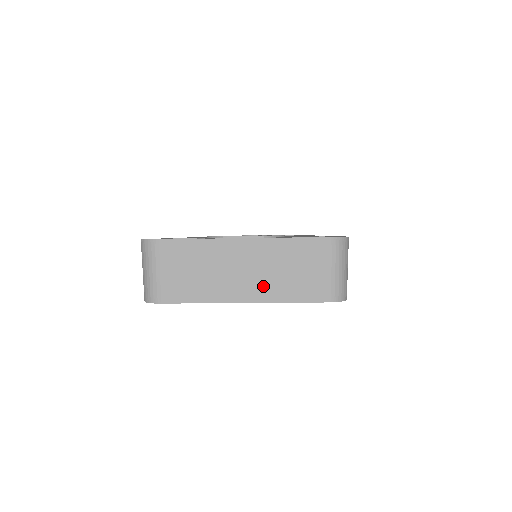
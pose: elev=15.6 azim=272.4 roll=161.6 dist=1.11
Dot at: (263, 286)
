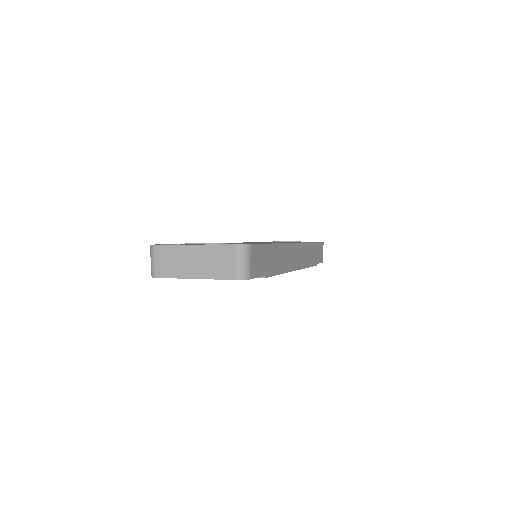
Dot at: (203, 270)
